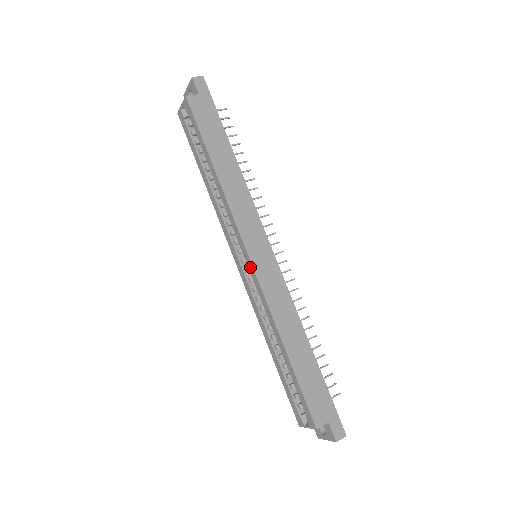
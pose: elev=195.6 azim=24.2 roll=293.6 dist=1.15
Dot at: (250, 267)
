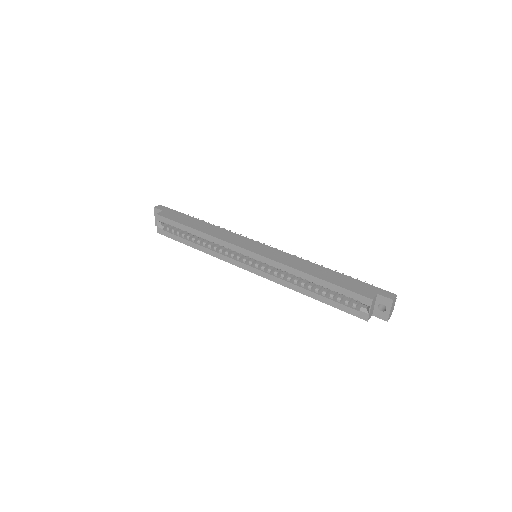
Dot at: (255, 257)
